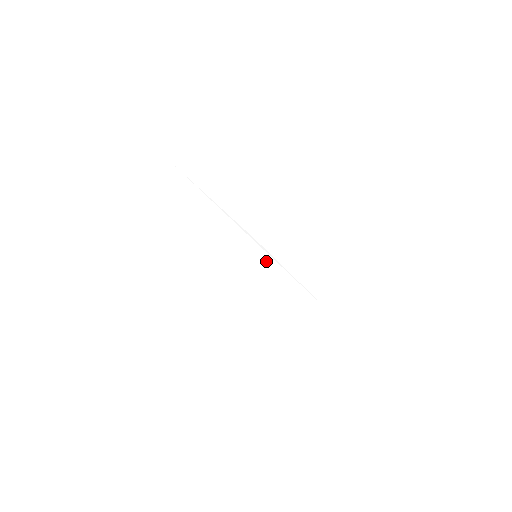
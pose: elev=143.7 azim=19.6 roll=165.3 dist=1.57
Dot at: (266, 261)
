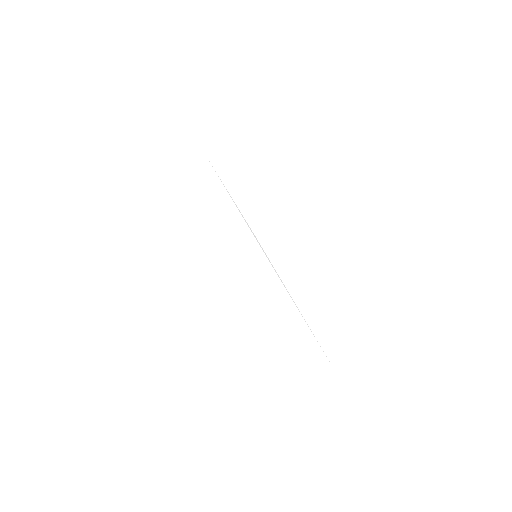
Dot at: (265, 266)
